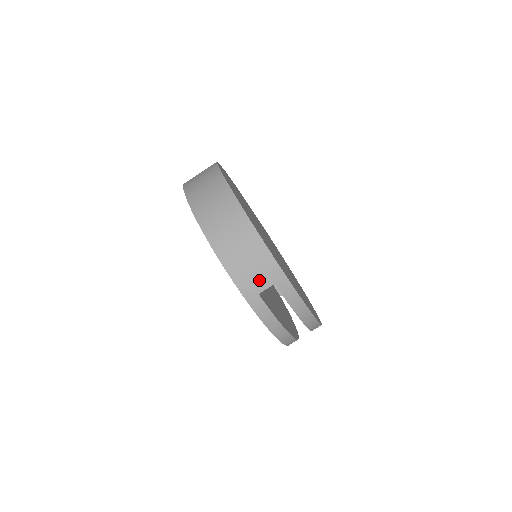
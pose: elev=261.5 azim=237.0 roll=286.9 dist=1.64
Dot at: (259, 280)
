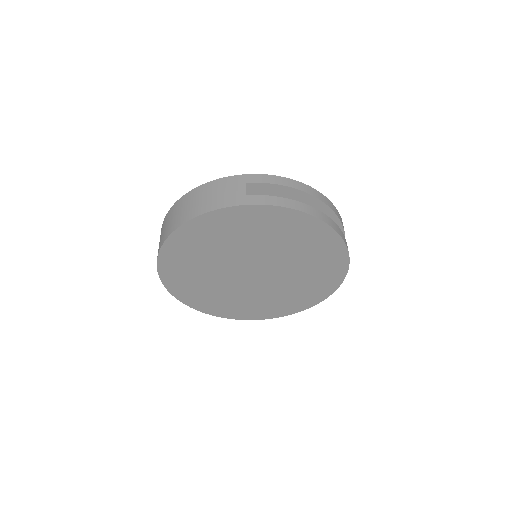
Dot at: (235, 191)
